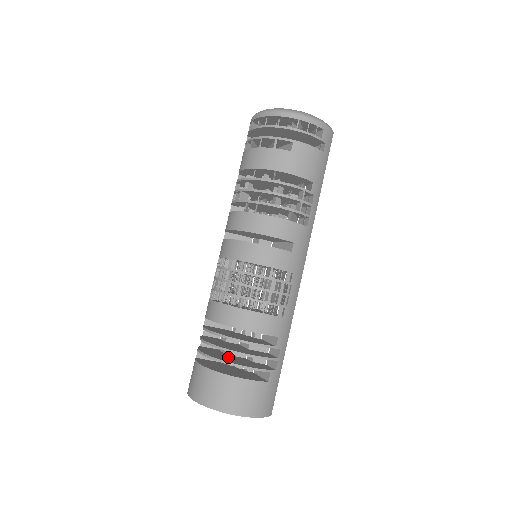
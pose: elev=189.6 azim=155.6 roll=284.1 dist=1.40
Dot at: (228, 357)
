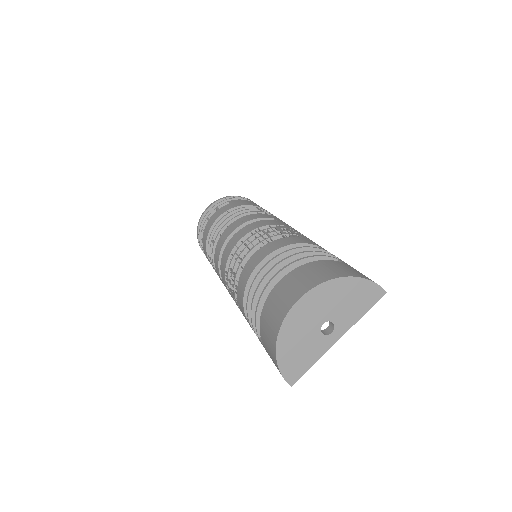
Dot at: occluded
